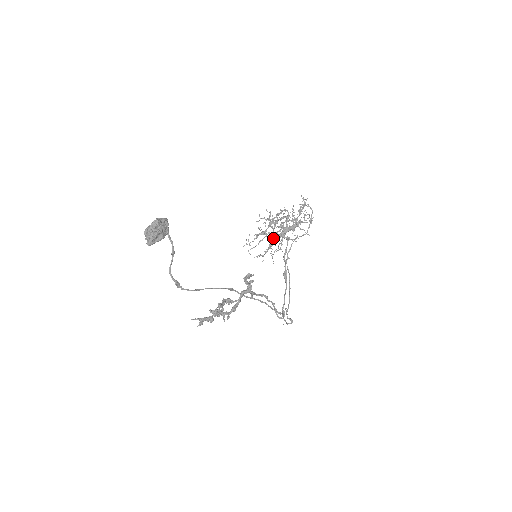
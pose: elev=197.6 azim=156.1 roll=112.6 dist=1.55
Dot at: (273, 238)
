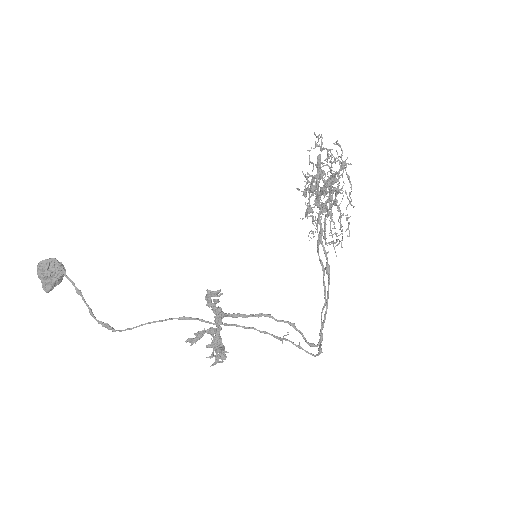
Dot at: occluded
